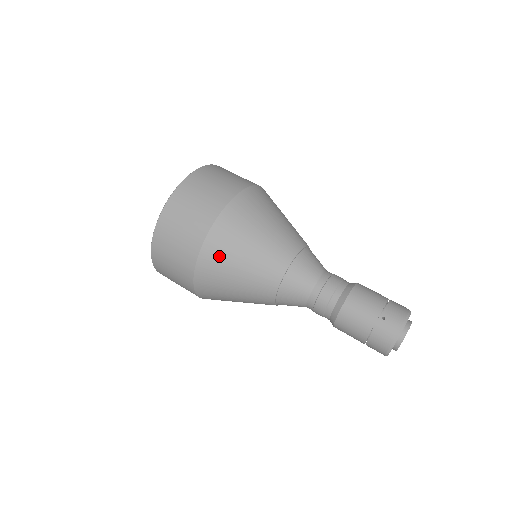
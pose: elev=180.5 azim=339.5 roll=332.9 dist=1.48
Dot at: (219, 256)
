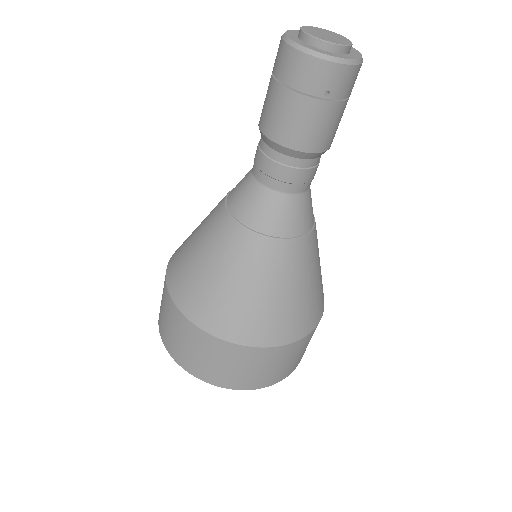
Dot at: (178, 265)
